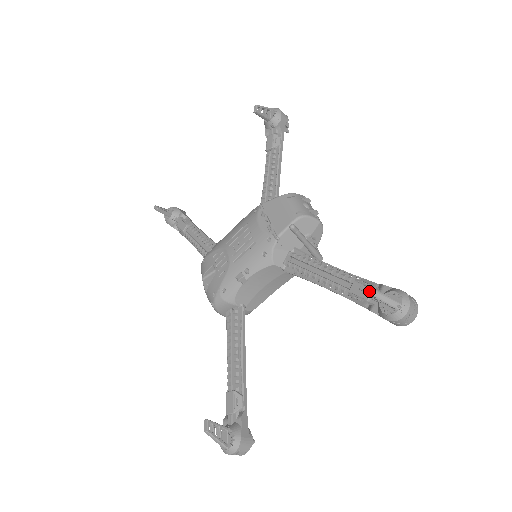
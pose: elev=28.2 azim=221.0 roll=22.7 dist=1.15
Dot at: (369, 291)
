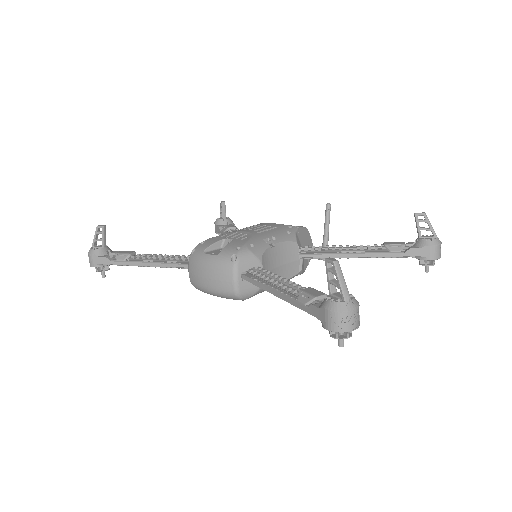
Dot at: (424, 212)
